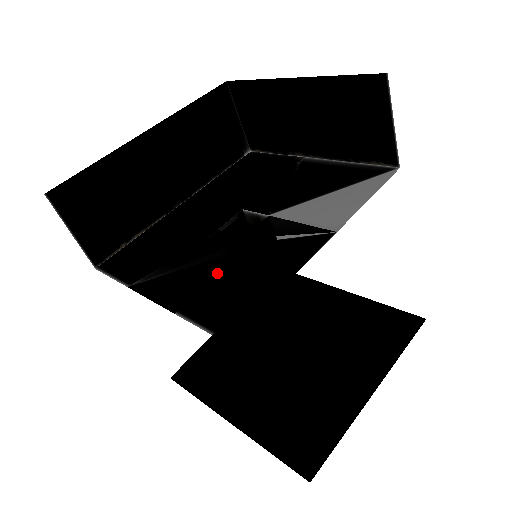
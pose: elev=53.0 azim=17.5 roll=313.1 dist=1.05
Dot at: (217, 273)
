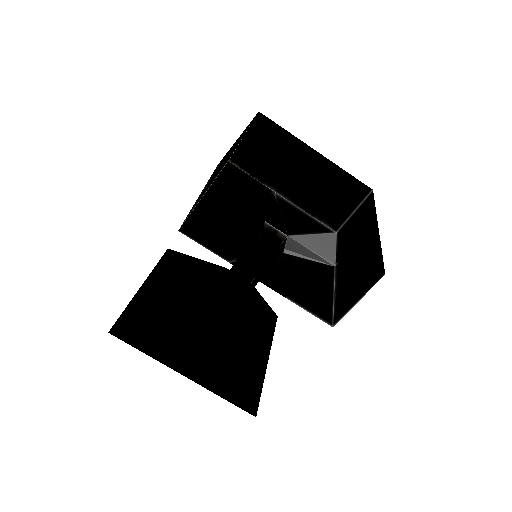
Dot at: (290, 273)
